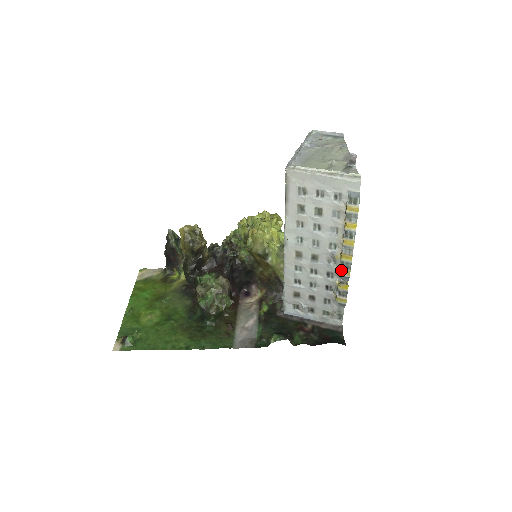
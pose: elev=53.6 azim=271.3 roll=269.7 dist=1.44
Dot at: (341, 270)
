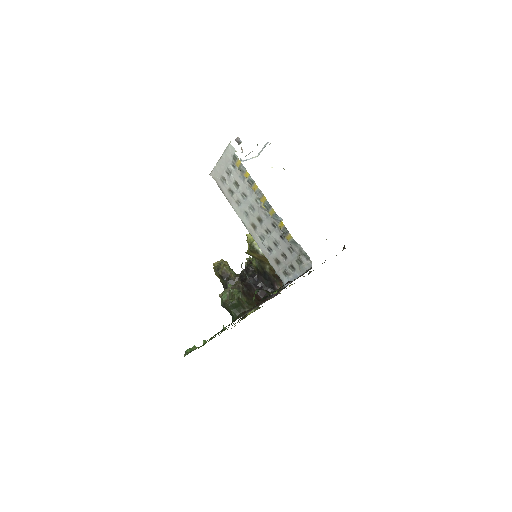
Dot at: (269, 213)
